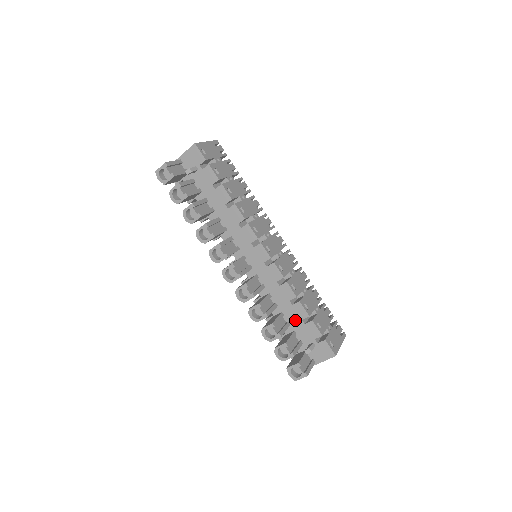
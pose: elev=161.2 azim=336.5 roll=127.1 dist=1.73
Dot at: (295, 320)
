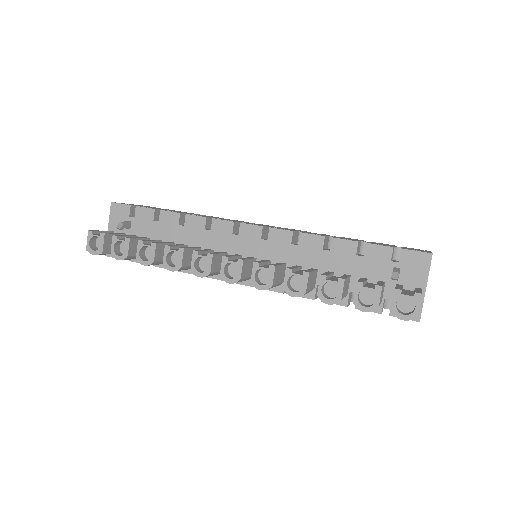
Dot at: (349, 264)
